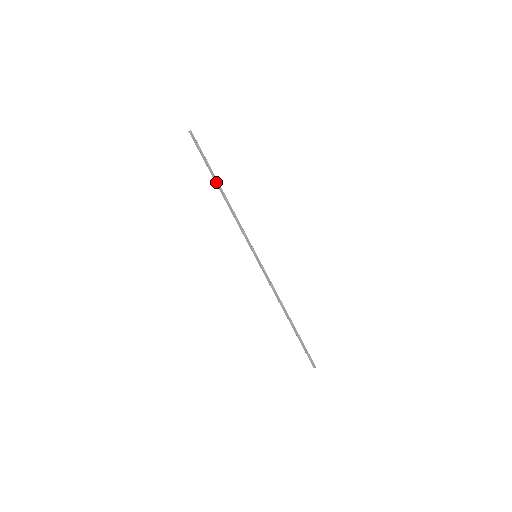
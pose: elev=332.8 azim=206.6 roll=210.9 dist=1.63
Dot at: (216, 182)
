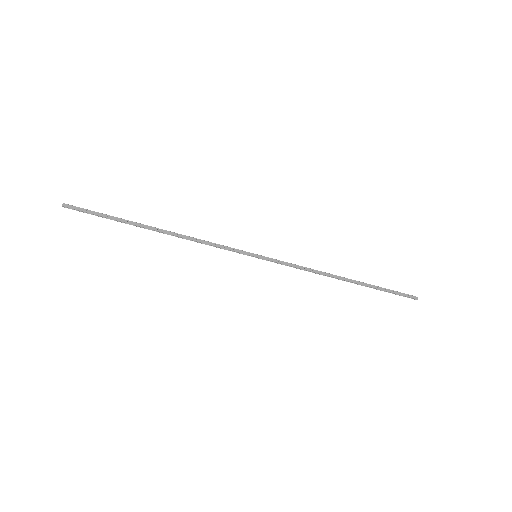
Dot at: (143, 226)
